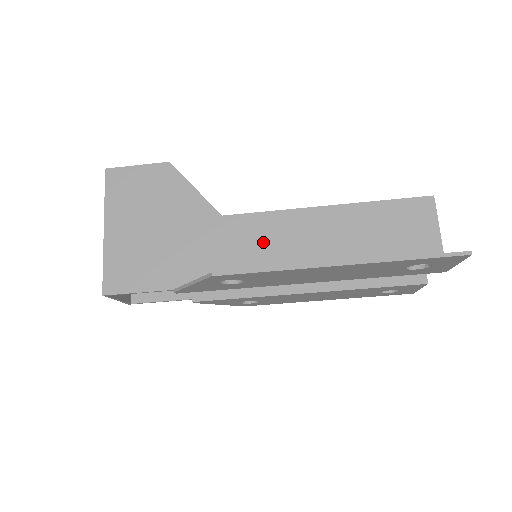
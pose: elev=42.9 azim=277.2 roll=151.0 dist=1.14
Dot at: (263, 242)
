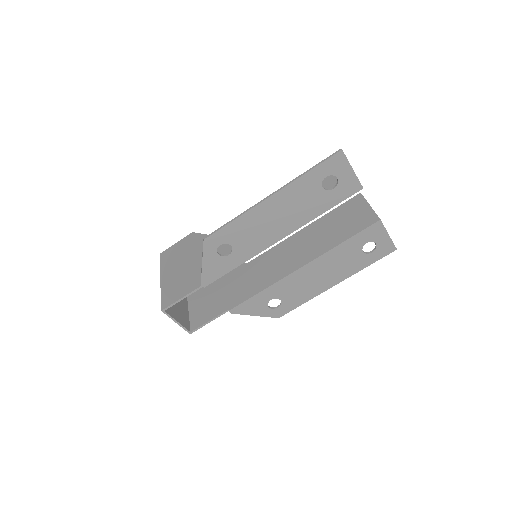
Dot at: occluded
